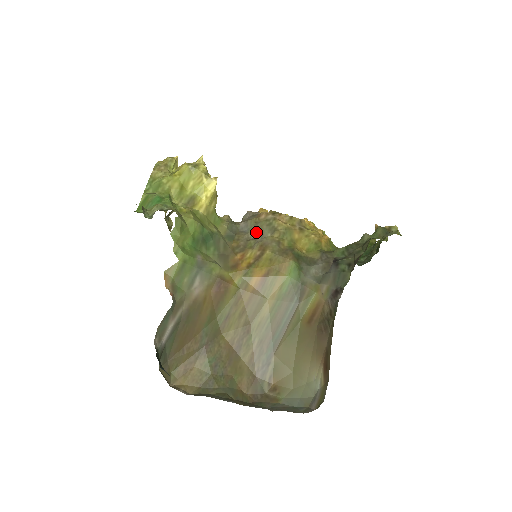
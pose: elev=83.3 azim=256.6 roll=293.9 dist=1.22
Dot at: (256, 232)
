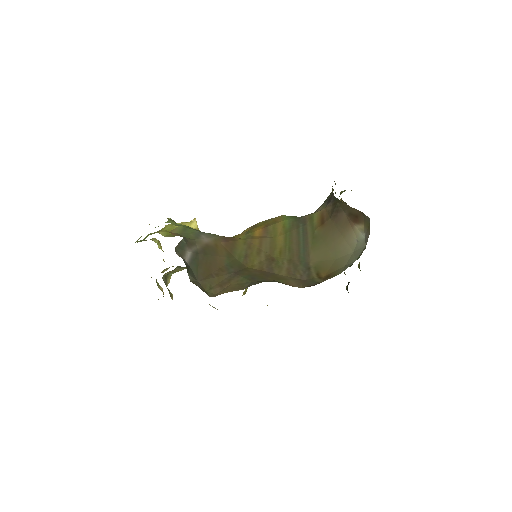
Dot at: occluded
